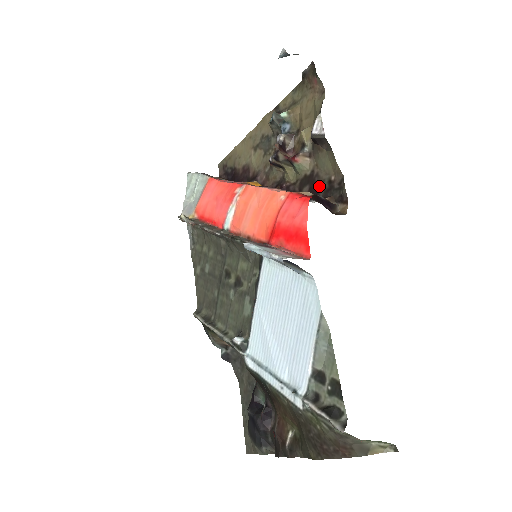
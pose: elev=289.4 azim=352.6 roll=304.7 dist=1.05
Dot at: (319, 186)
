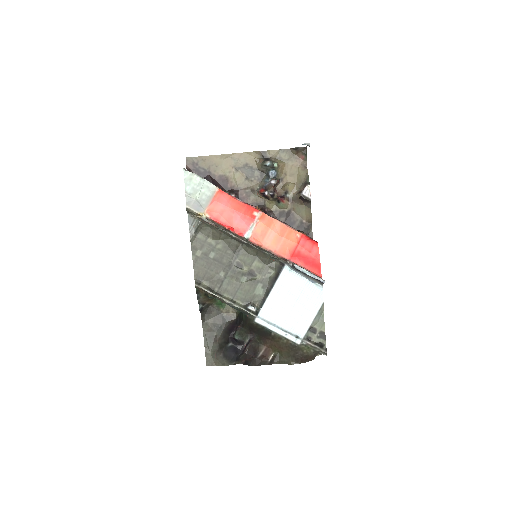
Dot at: (294, 222)
